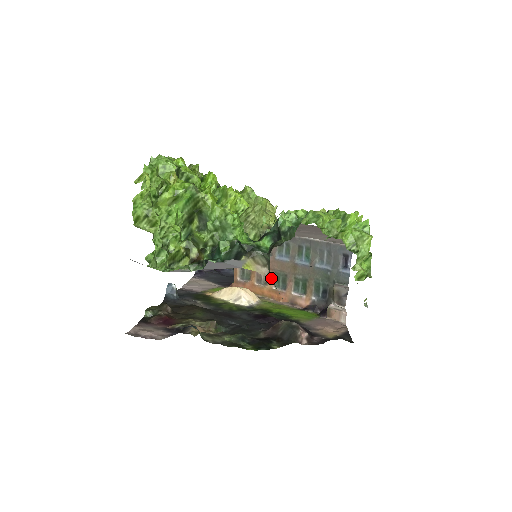
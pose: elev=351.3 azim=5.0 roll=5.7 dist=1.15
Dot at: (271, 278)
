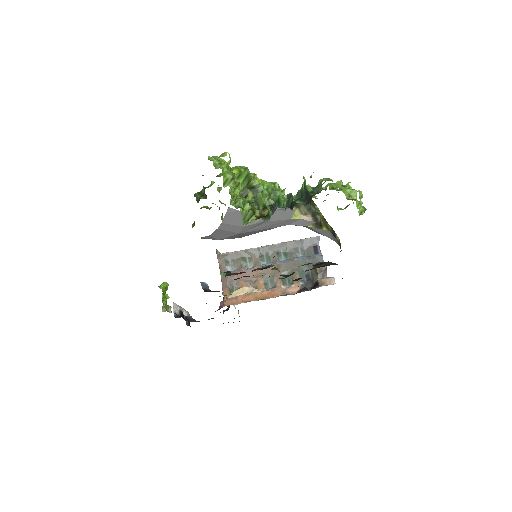
Dot at: (317, 216)
